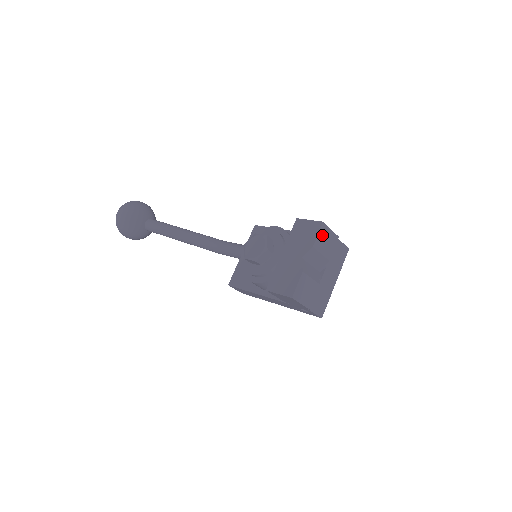
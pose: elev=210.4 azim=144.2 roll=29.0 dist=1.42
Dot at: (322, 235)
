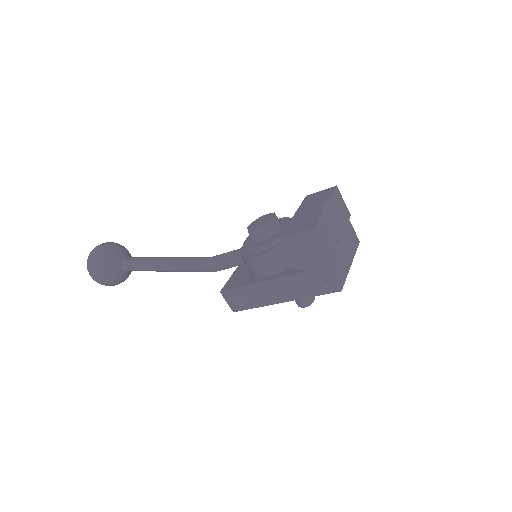
Dot at: (336, 197)
